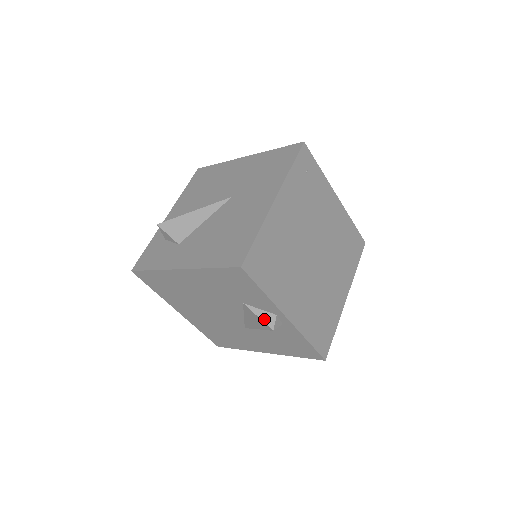
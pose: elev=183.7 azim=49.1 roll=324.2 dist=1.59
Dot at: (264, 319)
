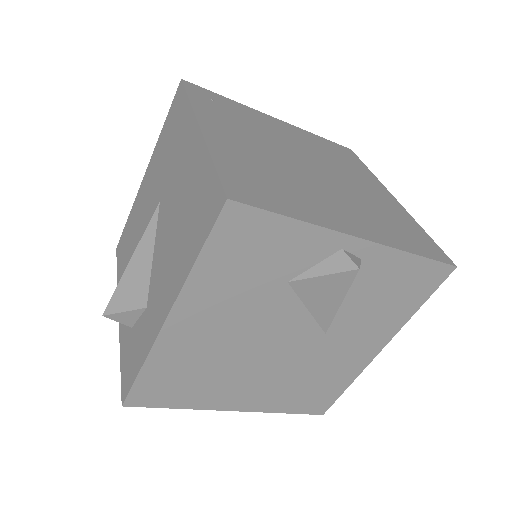
Dot at: (333, 270)
